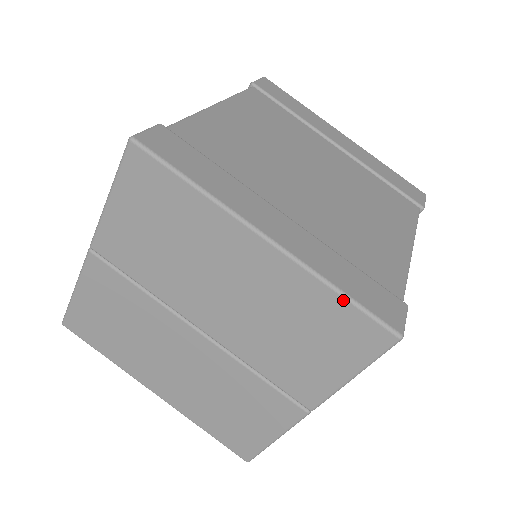
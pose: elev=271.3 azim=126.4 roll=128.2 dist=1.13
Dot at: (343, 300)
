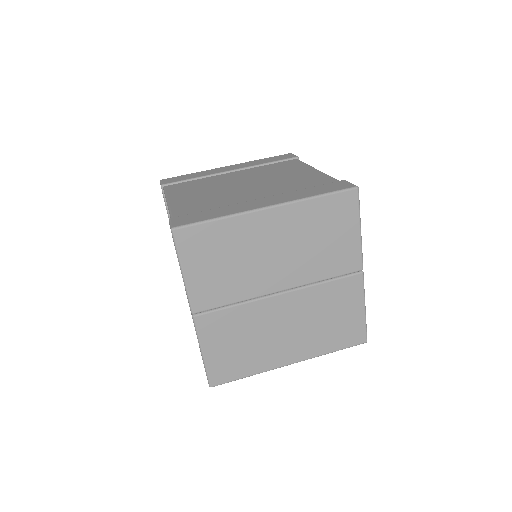
Dot at: (323, 198)
